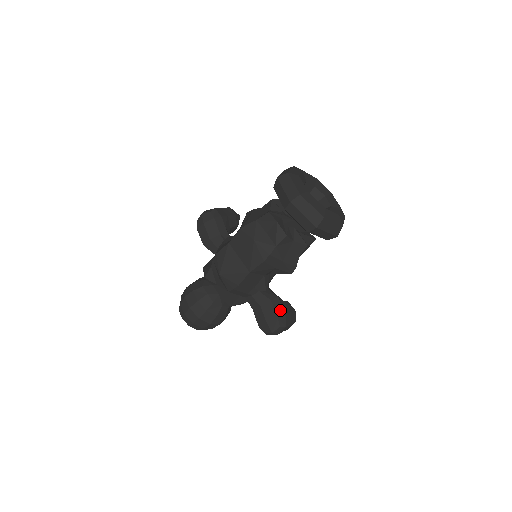
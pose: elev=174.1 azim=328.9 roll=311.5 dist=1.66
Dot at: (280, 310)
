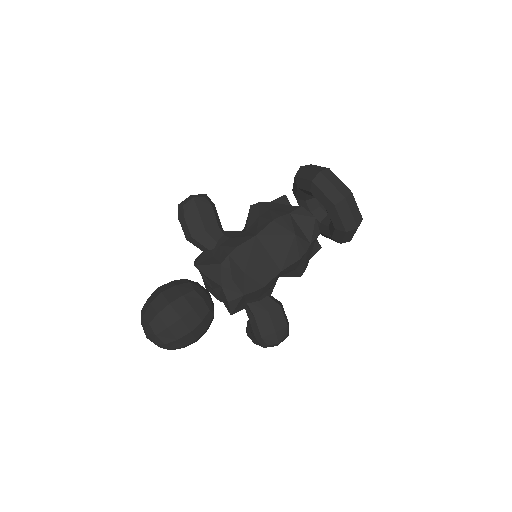
Dot at: (286, 317)
